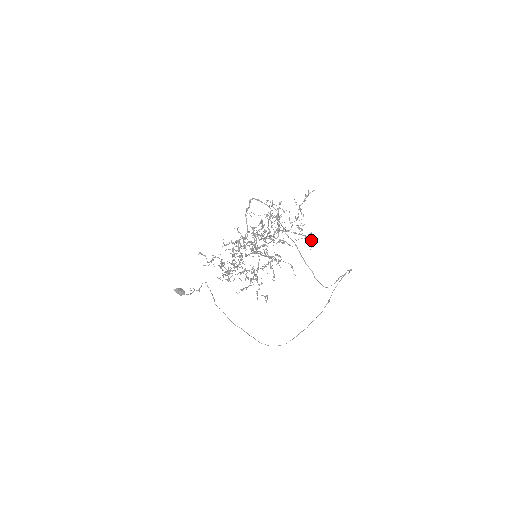
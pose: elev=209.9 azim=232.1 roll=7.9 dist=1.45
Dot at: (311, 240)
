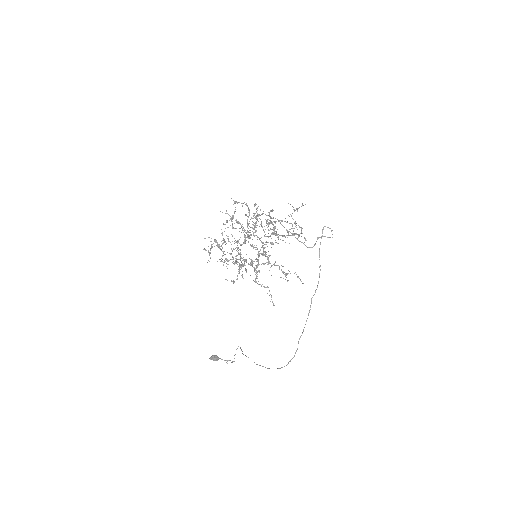
Dot at: (302, 233)
